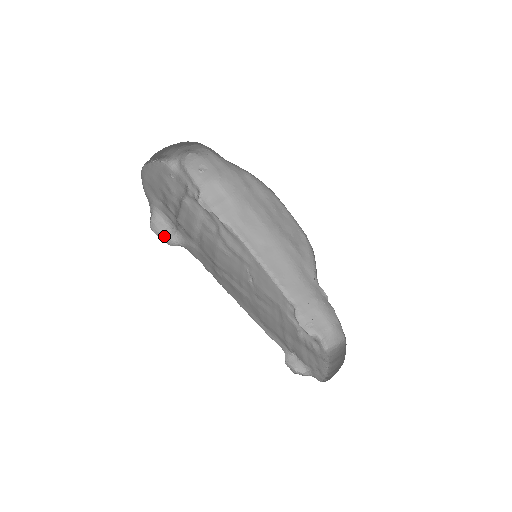
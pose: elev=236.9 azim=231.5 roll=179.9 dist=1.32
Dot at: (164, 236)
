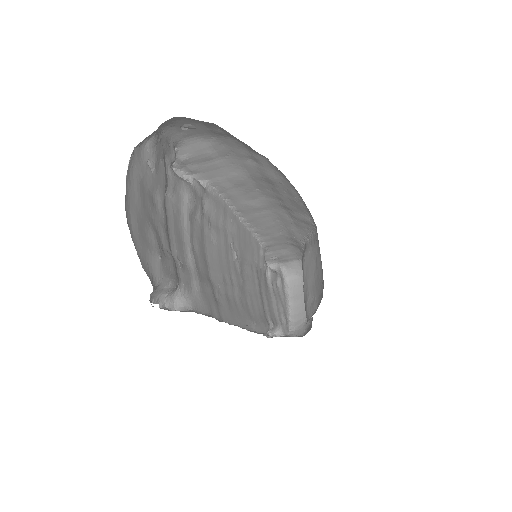
Dot at: (164, 298)
